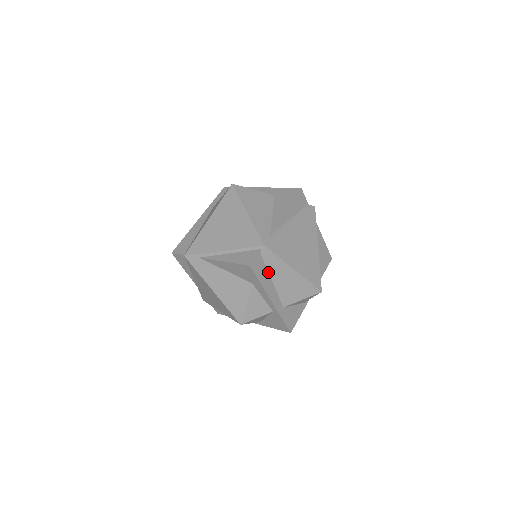
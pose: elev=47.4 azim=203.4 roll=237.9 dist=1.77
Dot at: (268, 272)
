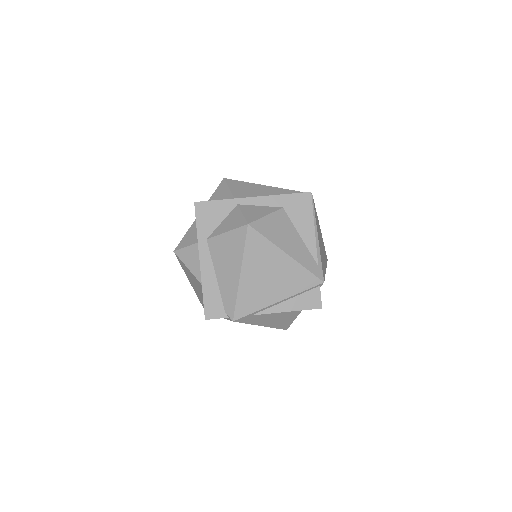
Dot at: occluded
